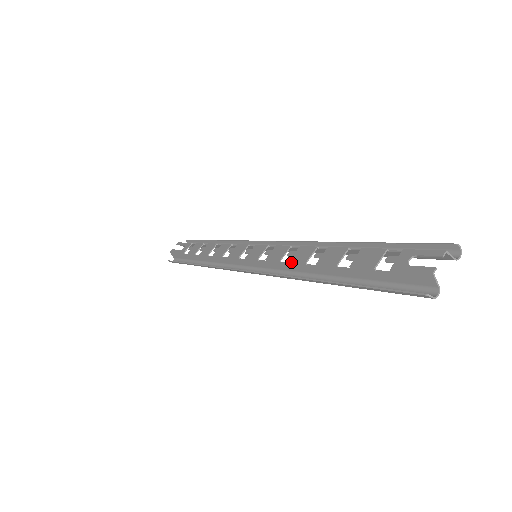
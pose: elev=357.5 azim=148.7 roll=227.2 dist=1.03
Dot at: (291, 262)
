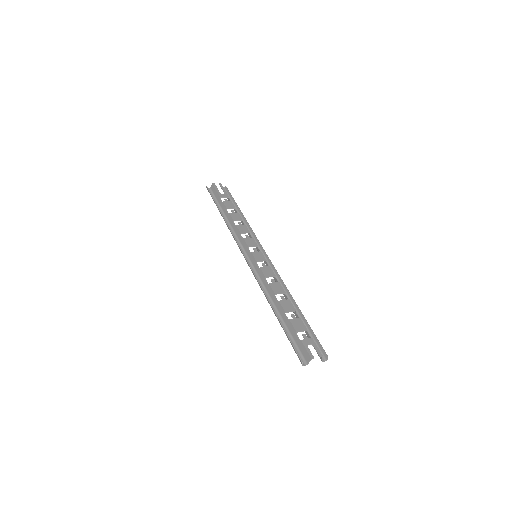
Dot at: (270, 285)
